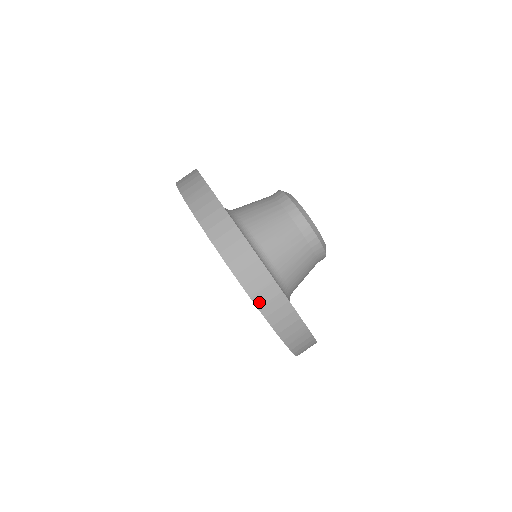
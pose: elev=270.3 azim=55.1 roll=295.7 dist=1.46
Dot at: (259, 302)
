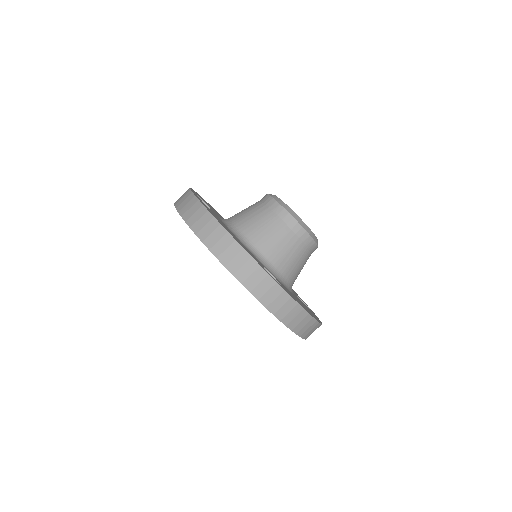
Dot at: (250, 287)
